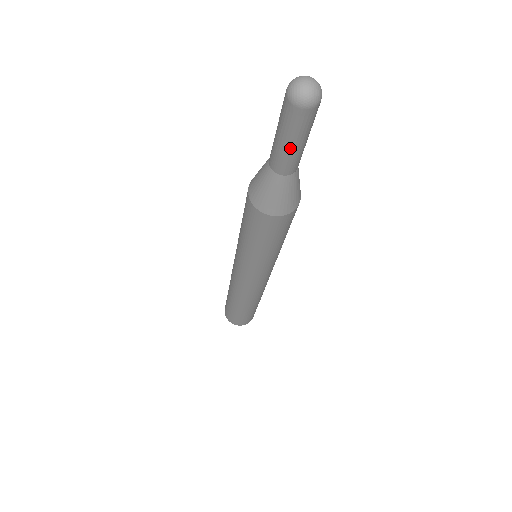
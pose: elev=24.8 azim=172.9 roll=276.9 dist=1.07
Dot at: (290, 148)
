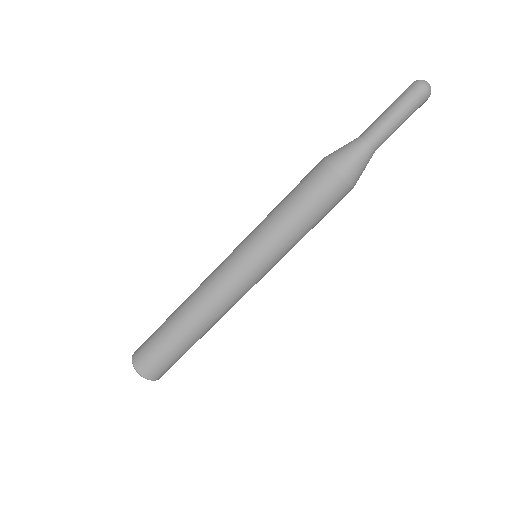
Dot at: (398, 127)
